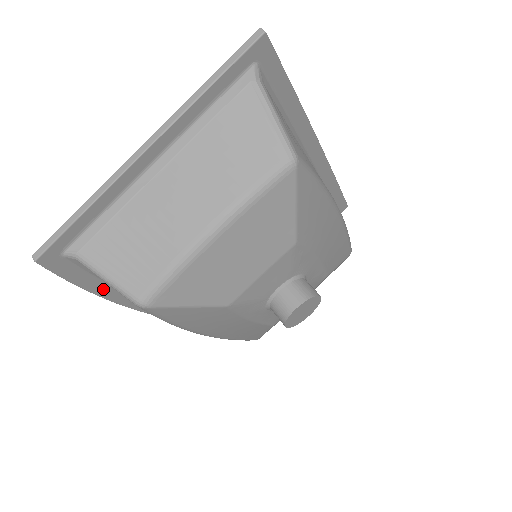
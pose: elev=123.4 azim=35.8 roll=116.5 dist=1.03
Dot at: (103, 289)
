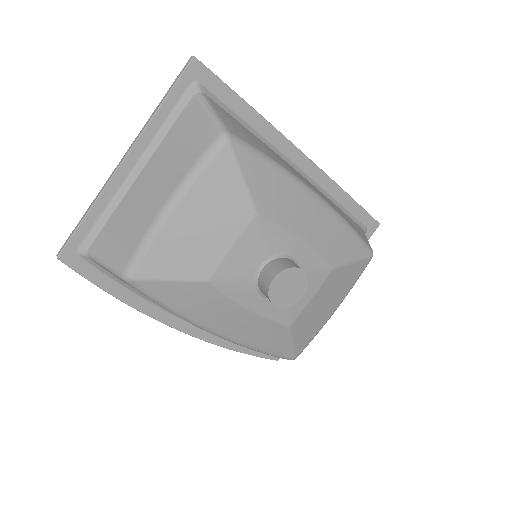
Dot at: (125, 295)
